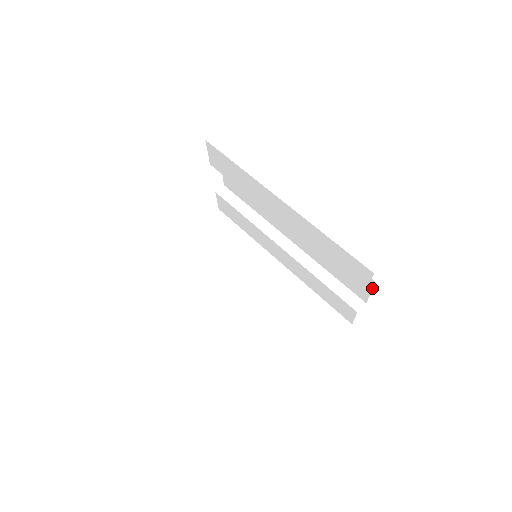
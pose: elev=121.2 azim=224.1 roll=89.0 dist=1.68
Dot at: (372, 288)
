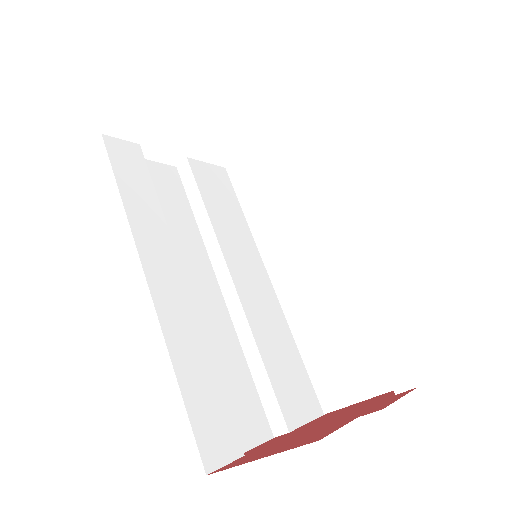
Dot at: occluded
